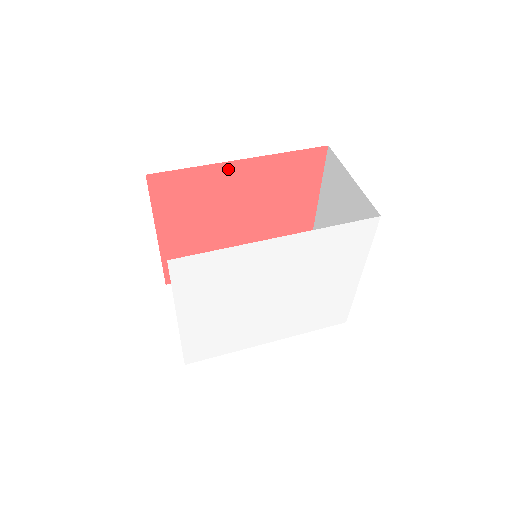
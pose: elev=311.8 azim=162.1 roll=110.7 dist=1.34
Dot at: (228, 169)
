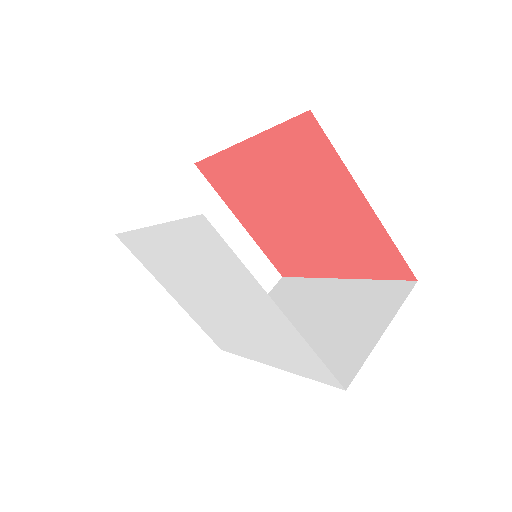
Dot at: (239, 154)
